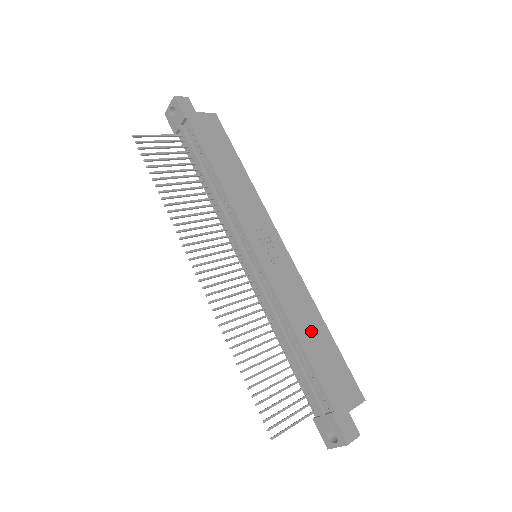
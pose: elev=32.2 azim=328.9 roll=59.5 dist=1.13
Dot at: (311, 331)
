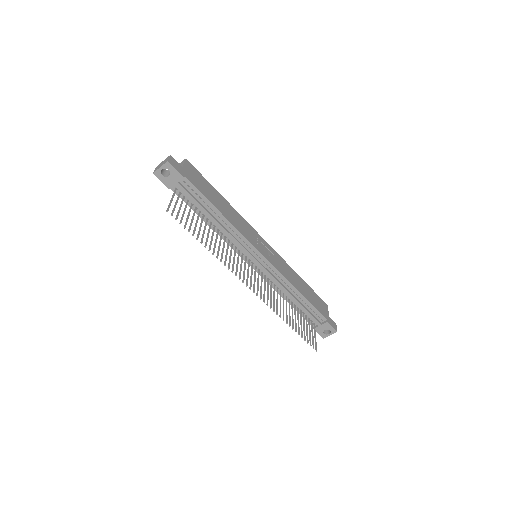
Dot at: (301, 286)
